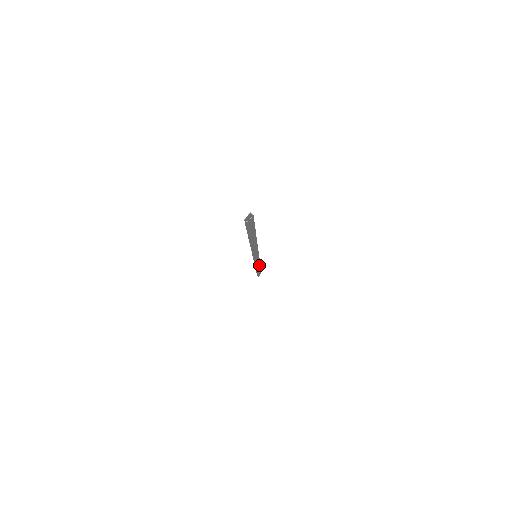
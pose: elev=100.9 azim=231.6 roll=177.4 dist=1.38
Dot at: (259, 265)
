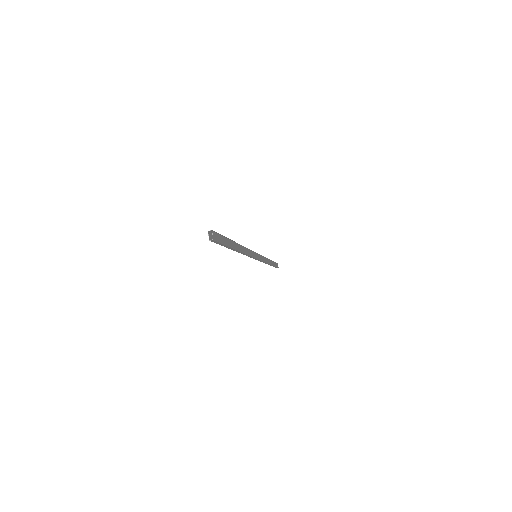
Dot at: (268, 260)
